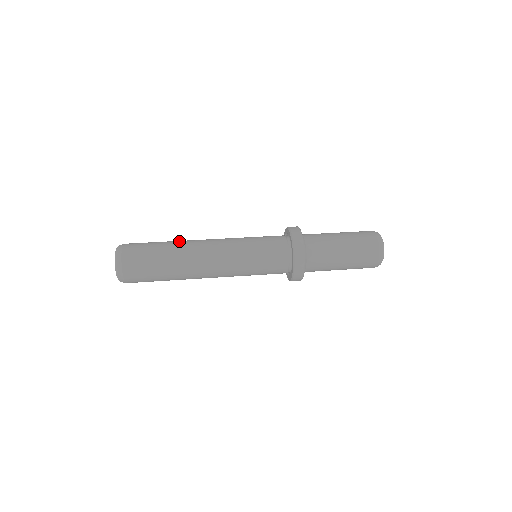
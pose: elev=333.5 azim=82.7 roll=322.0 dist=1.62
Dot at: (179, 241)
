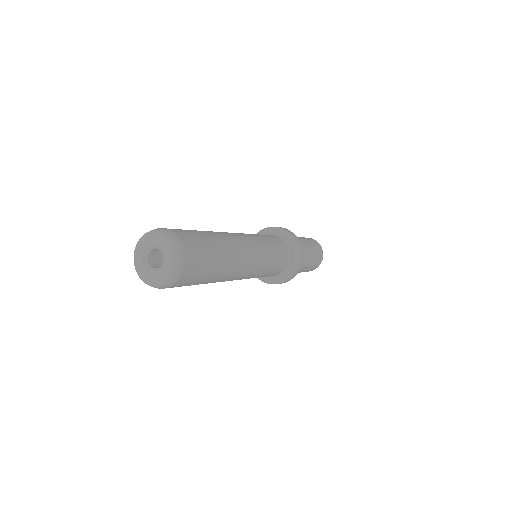
Dot at: occluded
